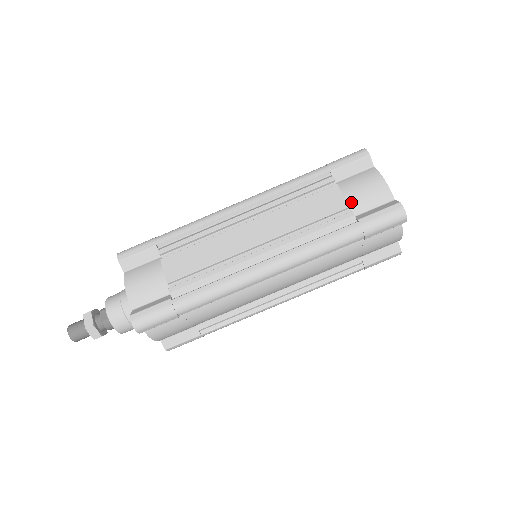
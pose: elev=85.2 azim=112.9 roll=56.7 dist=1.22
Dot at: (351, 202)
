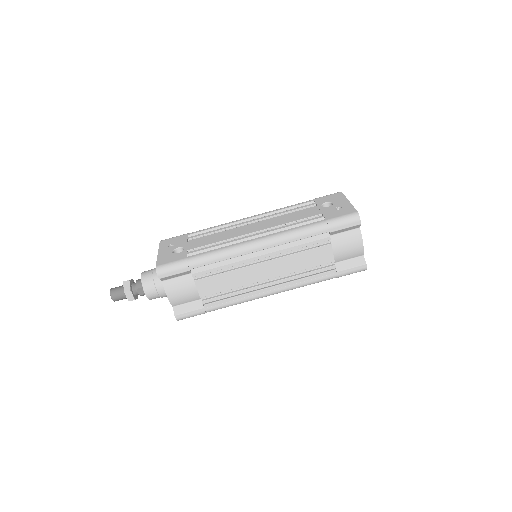
Dot at: (336, 256)
